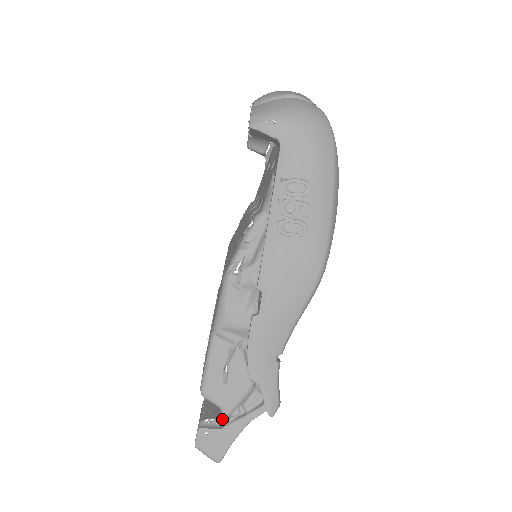
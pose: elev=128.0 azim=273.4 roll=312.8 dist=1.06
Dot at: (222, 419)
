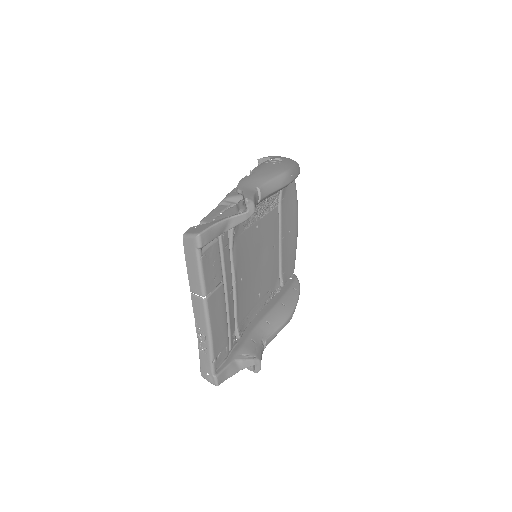
Dot at: occluded
